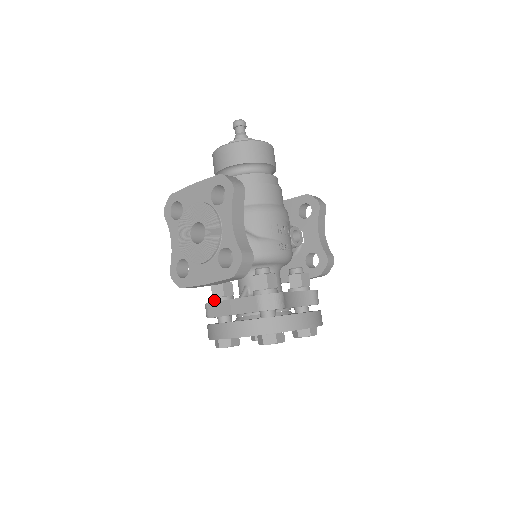
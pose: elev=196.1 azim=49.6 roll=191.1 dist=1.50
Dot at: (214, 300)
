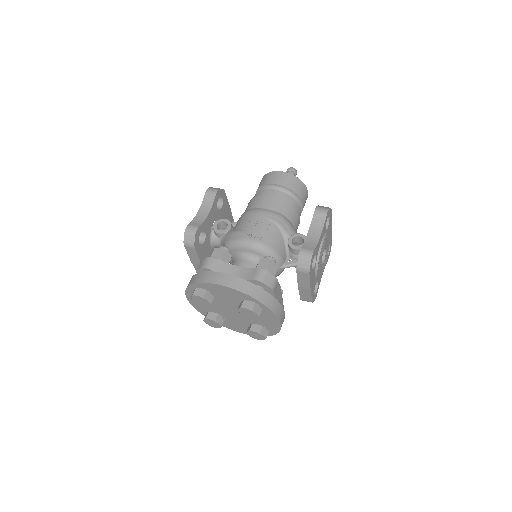
Dot at: occluded
